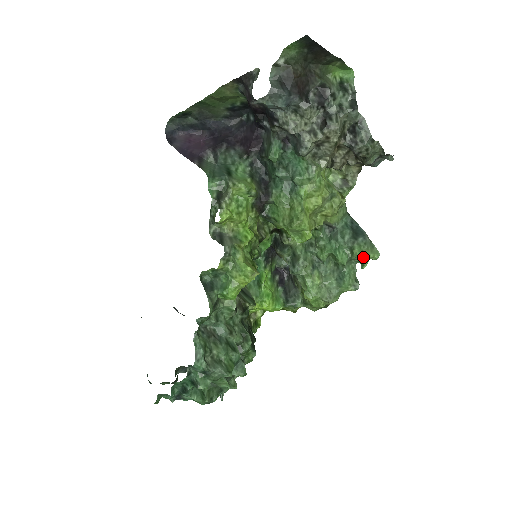
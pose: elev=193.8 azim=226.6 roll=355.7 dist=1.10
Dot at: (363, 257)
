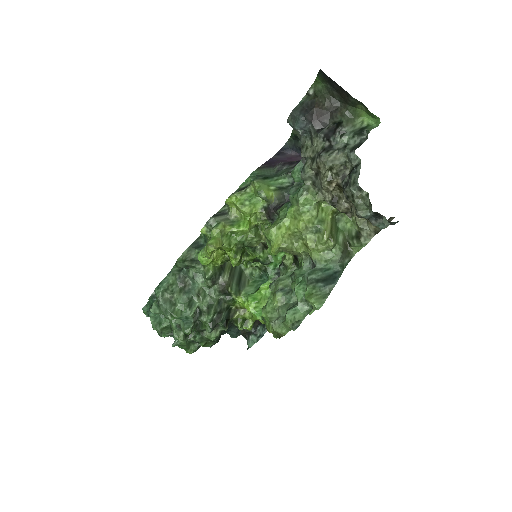
Dot at: (306, 298)
